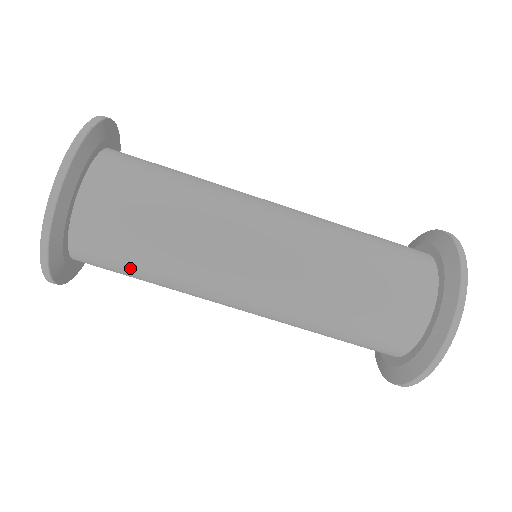
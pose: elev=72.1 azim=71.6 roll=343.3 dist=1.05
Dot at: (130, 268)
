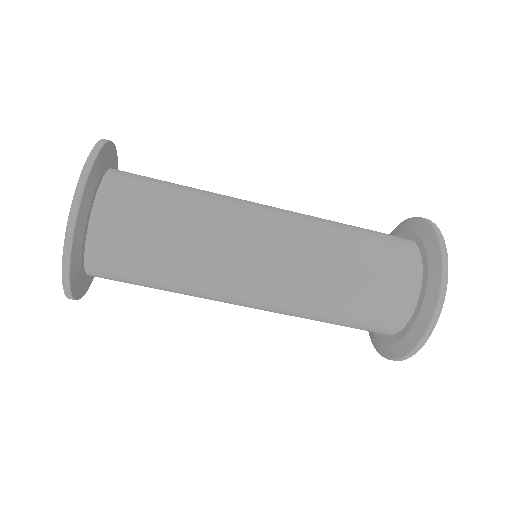
Dot at: (143, 285)
